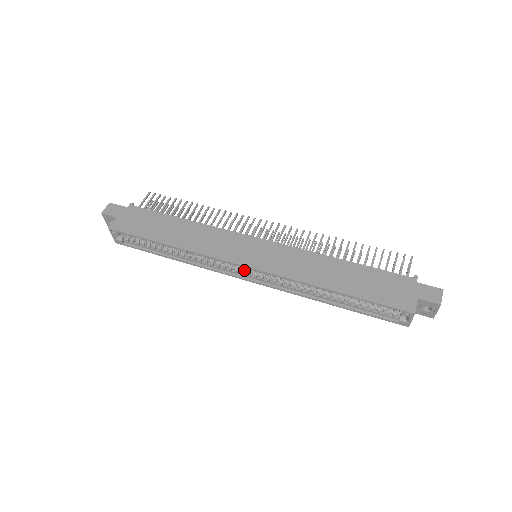
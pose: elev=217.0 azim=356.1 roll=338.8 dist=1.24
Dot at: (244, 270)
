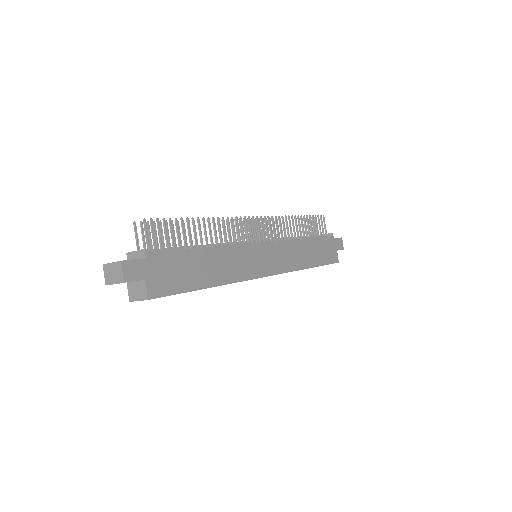
Dot at: occluded
